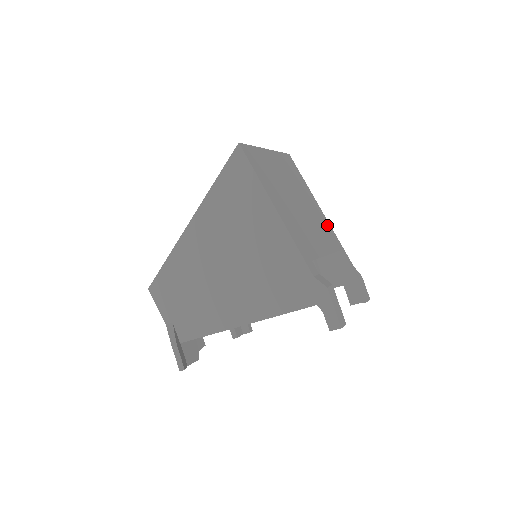
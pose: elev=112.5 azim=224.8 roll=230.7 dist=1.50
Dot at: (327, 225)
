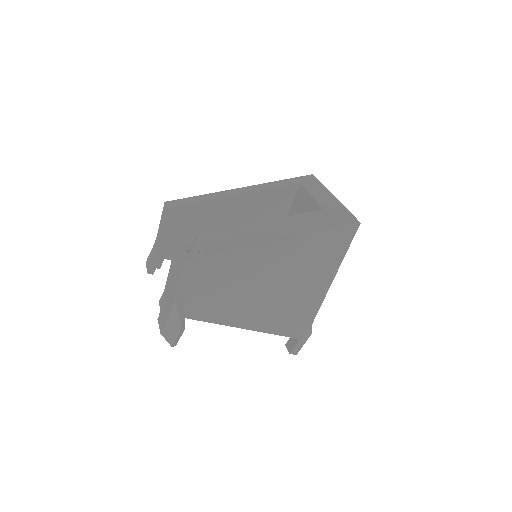
Dot at: occluded
